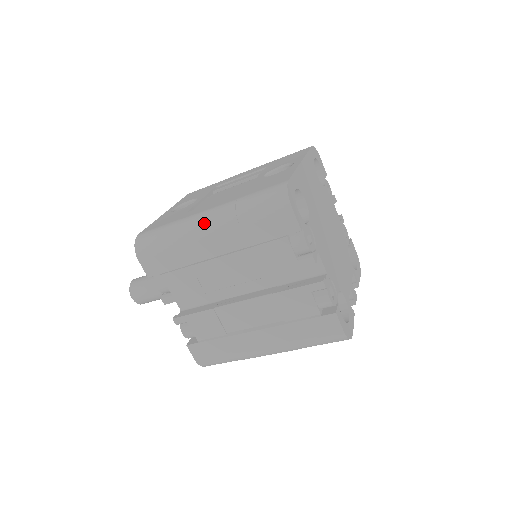
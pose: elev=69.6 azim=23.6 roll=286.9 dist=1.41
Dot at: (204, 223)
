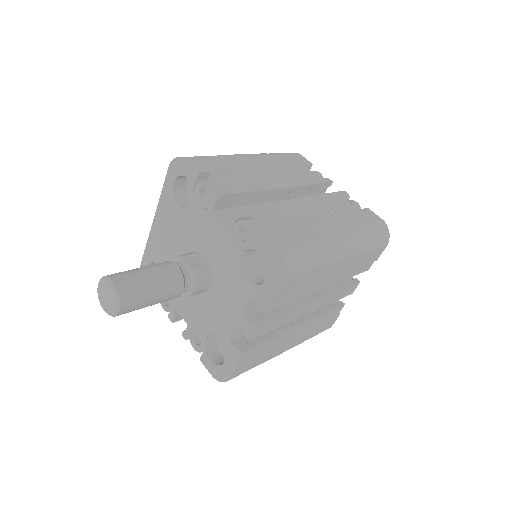
Dot at: occluded
